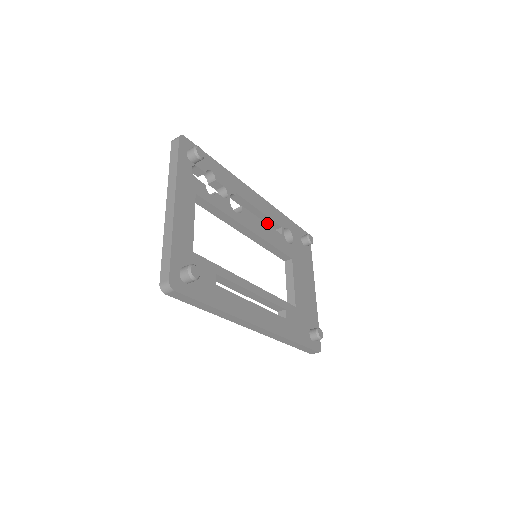
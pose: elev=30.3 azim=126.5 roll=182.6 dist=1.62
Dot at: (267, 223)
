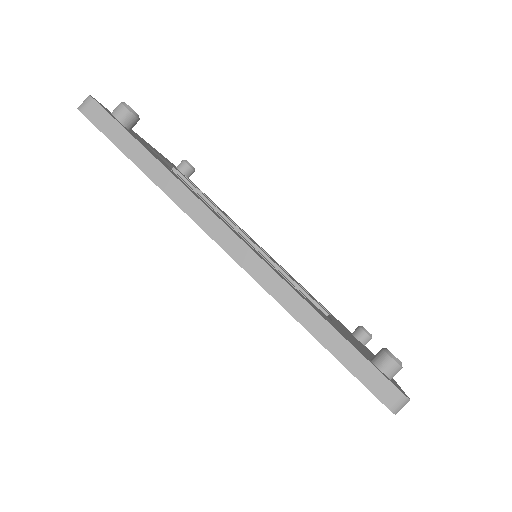
Dot at: occluded
